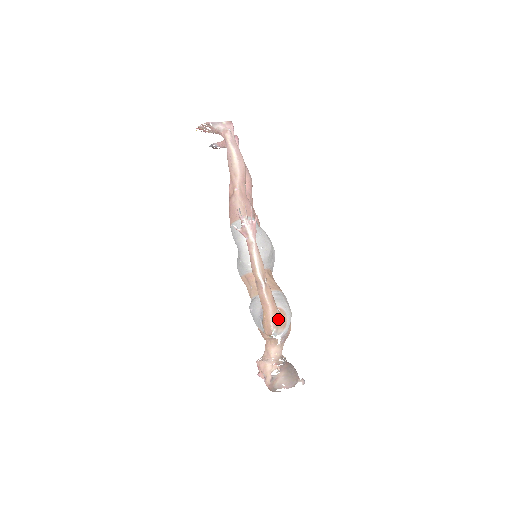
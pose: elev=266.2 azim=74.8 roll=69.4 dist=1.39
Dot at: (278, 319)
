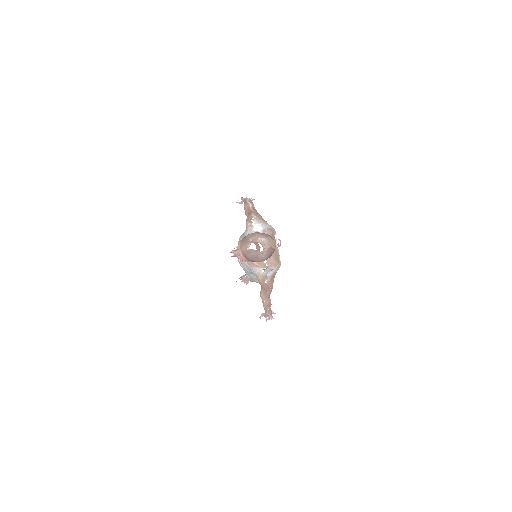
Dot at: (259, 216)
